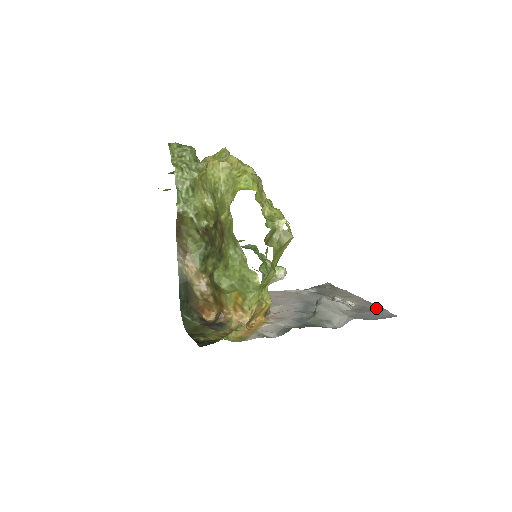
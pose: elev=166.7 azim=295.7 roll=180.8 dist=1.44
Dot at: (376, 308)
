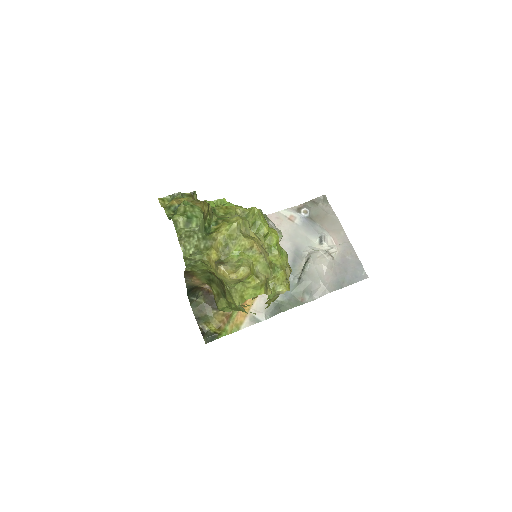
Dot at: (354, 262)
